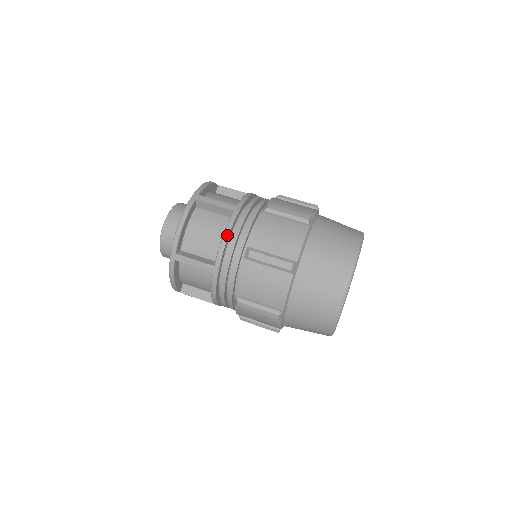
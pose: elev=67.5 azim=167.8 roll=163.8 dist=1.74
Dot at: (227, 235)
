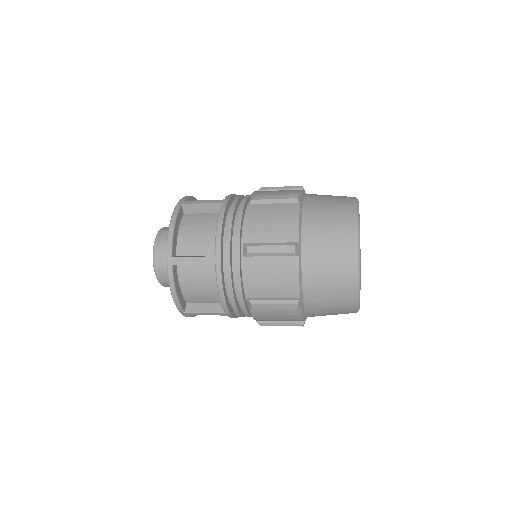
Dot at: (222, 292)
